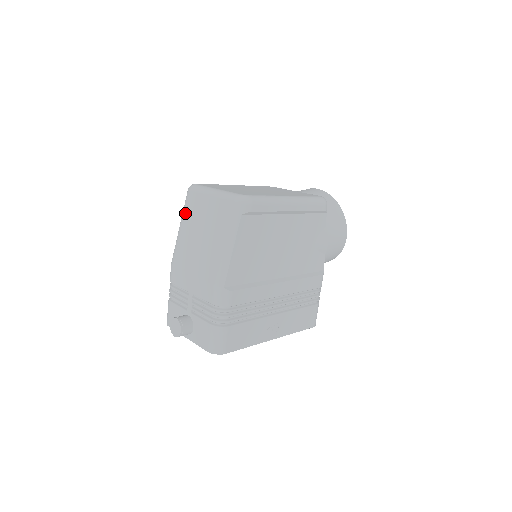
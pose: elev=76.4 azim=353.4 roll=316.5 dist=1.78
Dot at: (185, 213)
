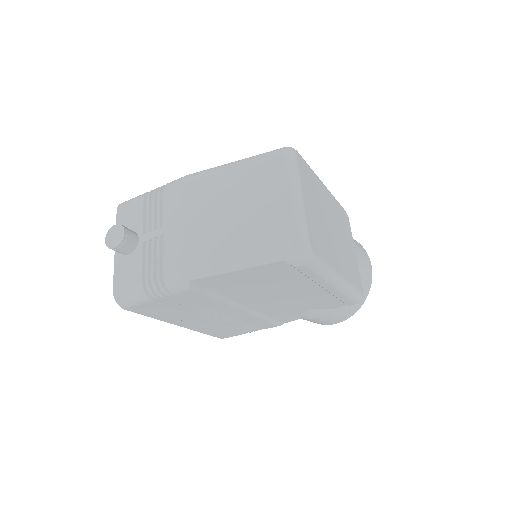
Dot at: (253, 164)
